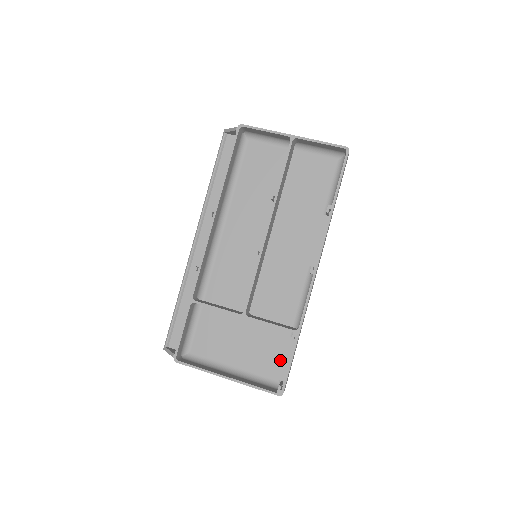
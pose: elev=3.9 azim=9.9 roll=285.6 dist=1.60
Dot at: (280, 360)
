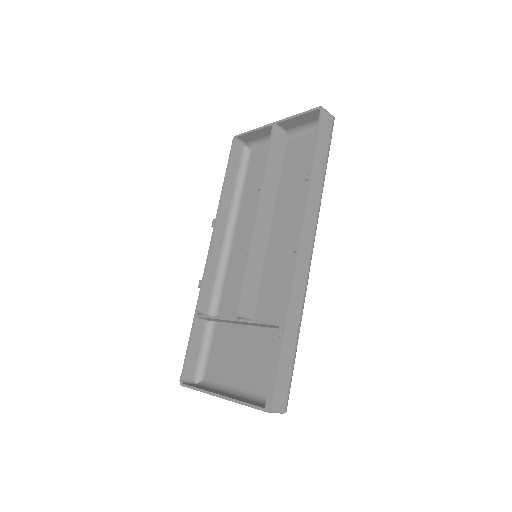
Dot at: occluded
